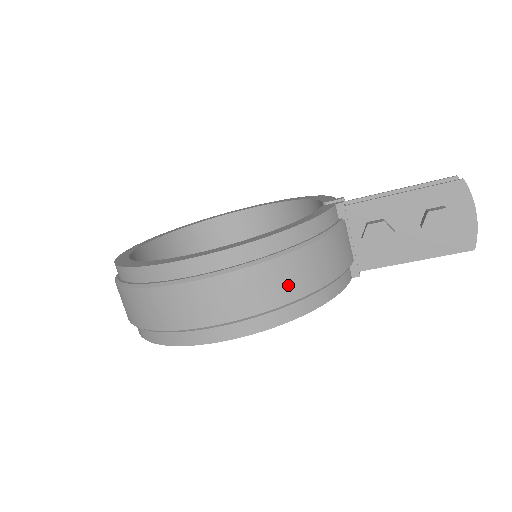
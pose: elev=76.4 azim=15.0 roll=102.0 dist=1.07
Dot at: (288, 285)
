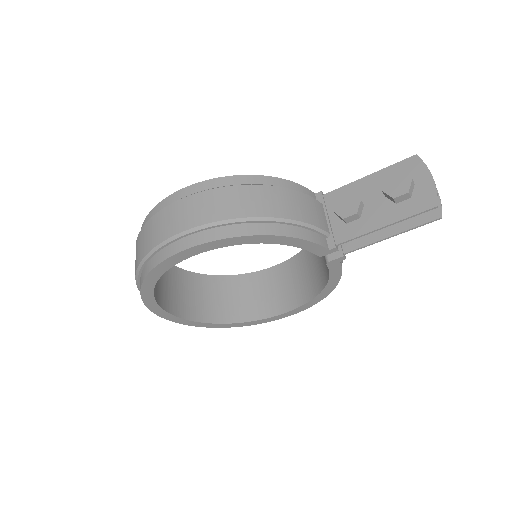
Dot at: (248, 205)
